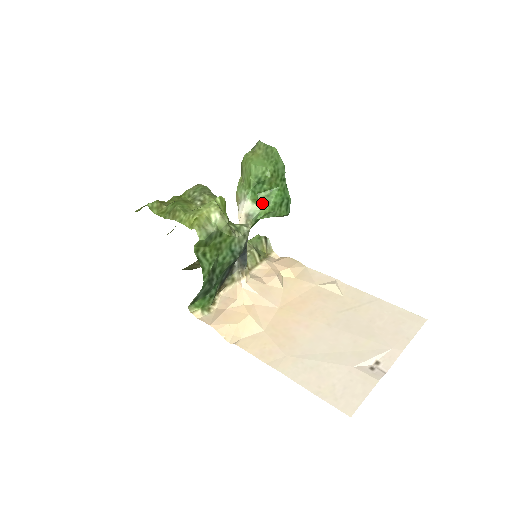
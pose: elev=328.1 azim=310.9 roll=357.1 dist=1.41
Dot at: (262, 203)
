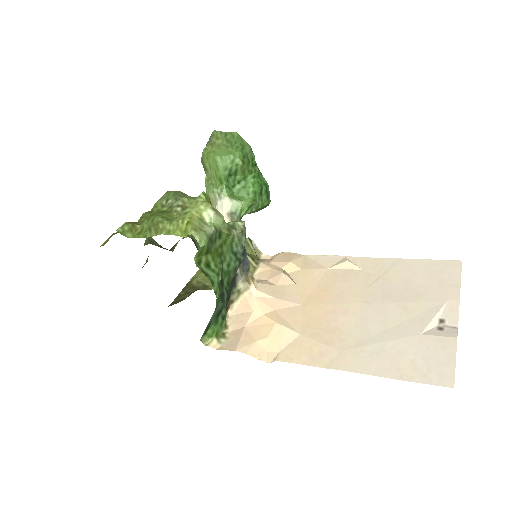
Dot at: (240, 197)
